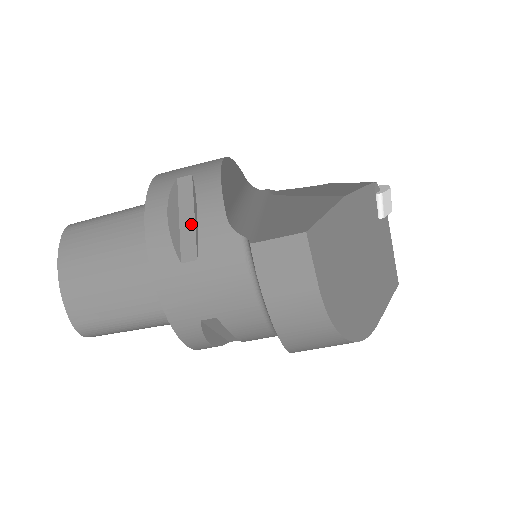
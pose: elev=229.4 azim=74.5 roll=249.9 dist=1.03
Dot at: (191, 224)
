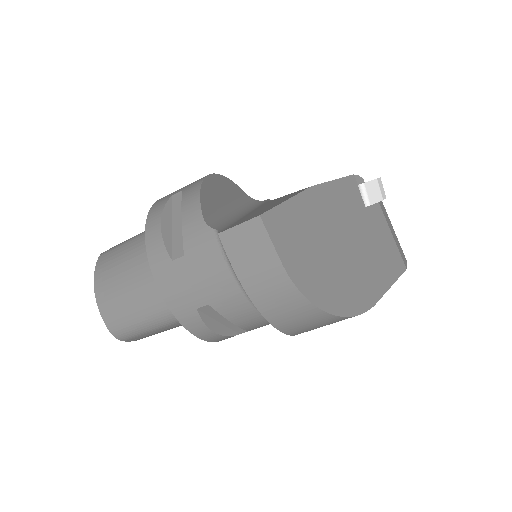
Dot at: (180, 229)
